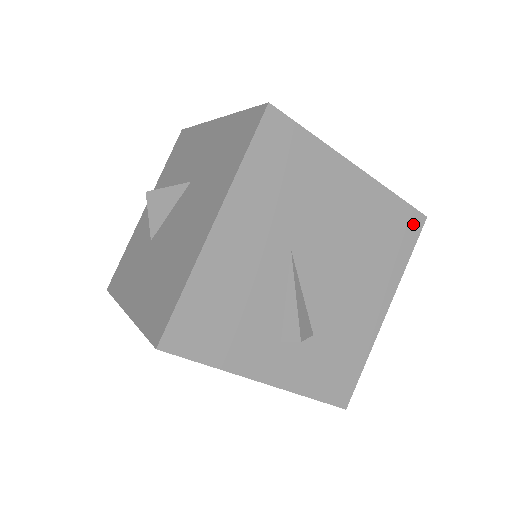
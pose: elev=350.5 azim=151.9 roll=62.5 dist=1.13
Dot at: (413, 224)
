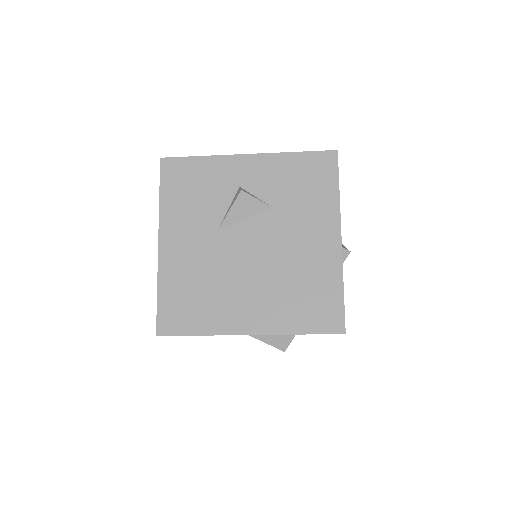
Dot at: occluded
